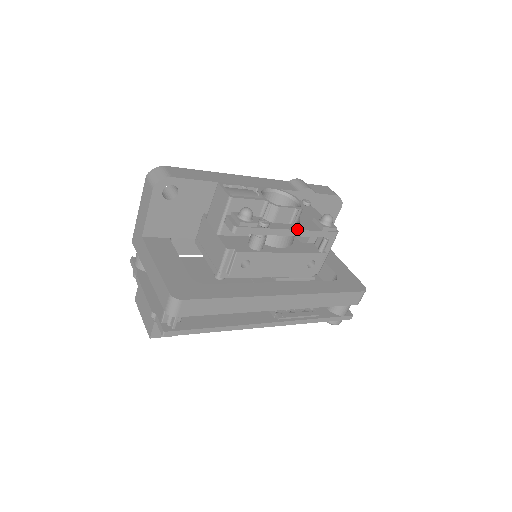
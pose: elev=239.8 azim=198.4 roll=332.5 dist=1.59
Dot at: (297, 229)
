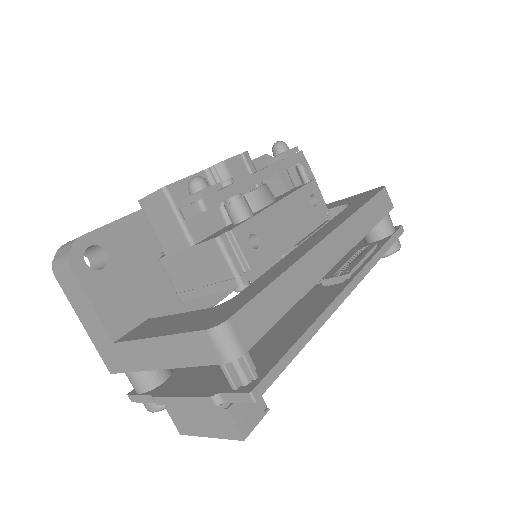
Dot at: (264, 168)
